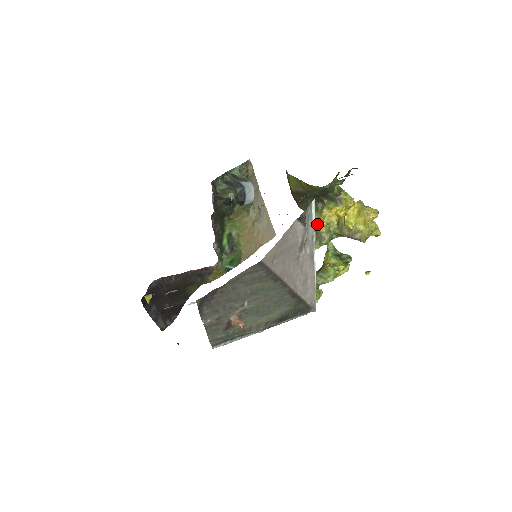
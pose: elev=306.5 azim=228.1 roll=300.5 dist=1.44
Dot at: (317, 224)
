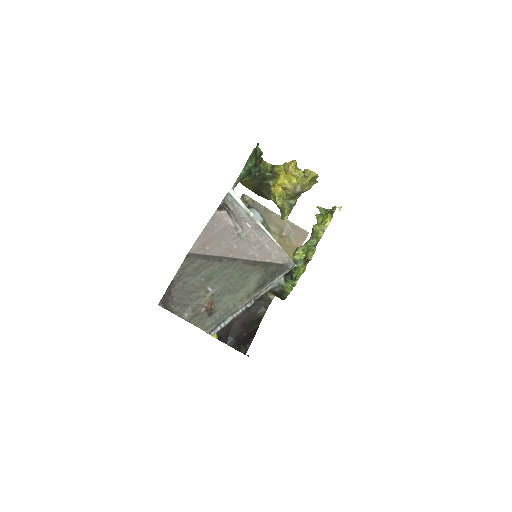
Dot at: (275, 202)
